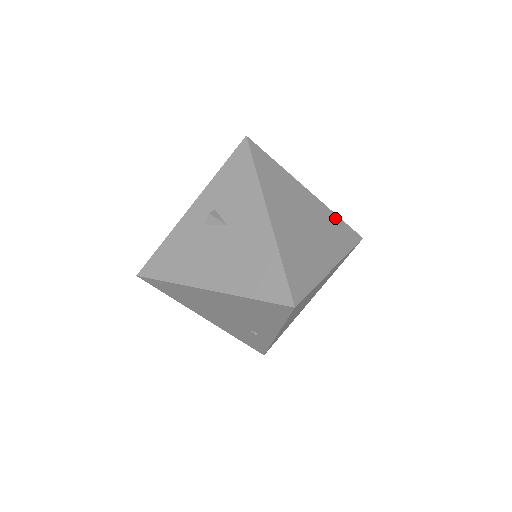
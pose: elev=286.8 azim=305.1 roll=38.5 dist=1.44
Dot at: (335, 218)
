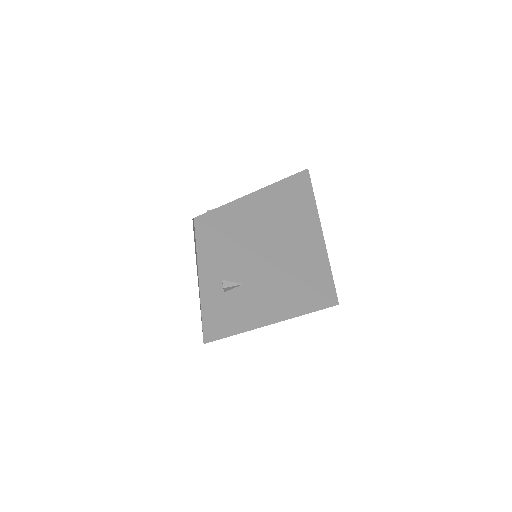
Dot at: (285, 184)
